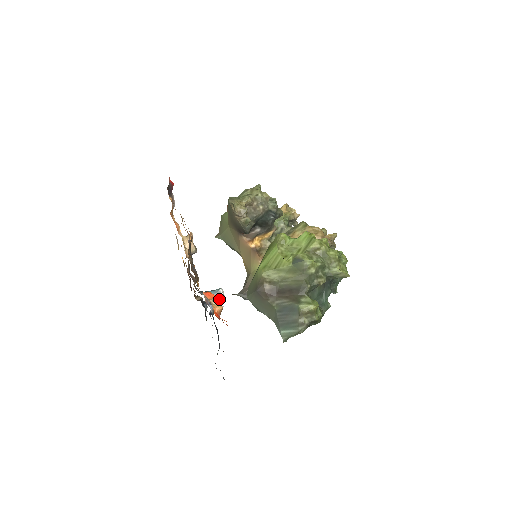
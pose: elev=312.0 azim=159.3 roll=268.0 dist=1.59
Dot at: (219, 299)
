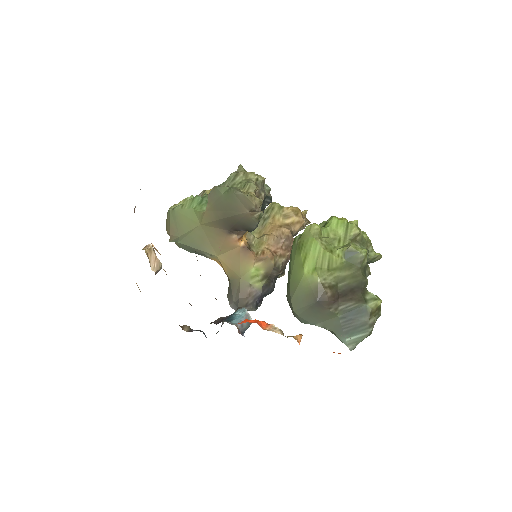
Dot at: (270, 325)
